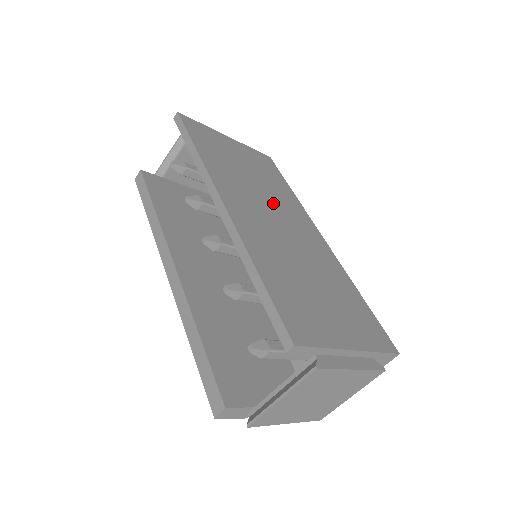
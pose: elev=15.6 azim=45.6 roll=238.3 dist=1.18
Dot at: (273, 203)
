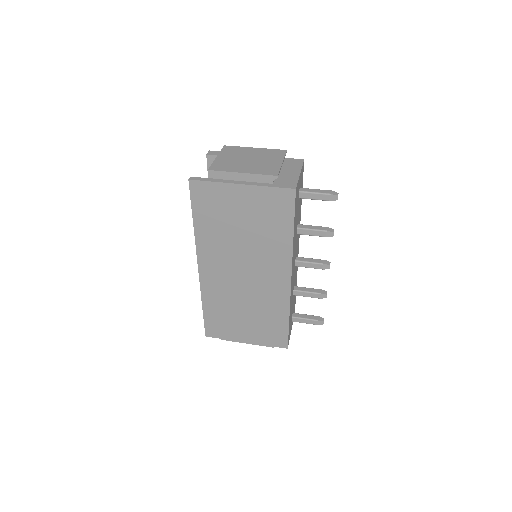
Dot at: (250, 257)
